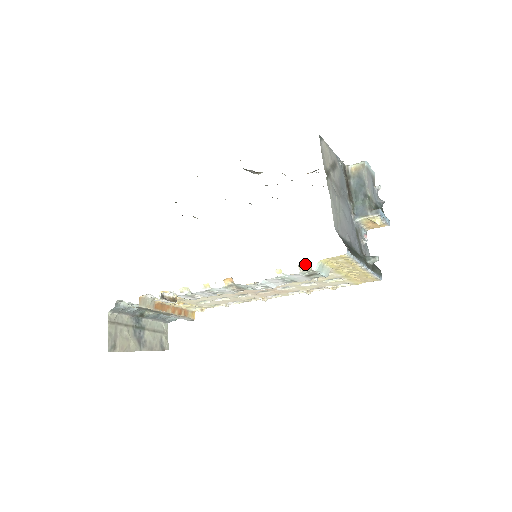
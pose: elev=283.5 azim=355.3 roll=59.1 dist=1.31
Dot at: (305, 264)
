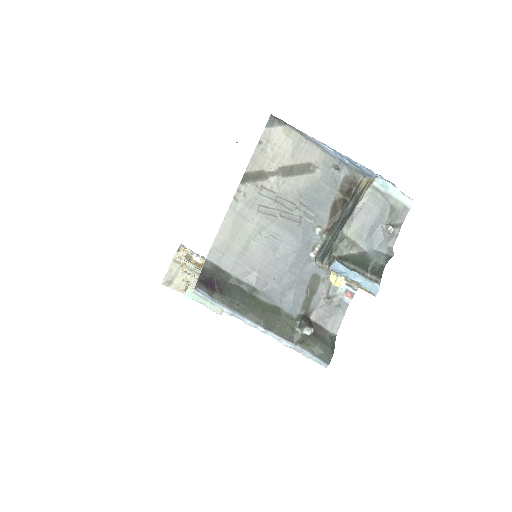
Dot at: (189, 283)
